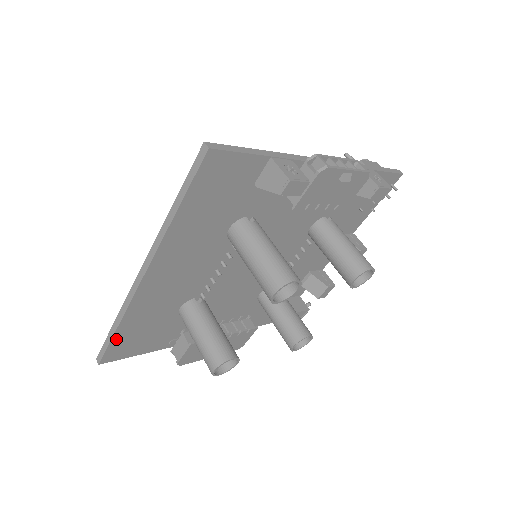
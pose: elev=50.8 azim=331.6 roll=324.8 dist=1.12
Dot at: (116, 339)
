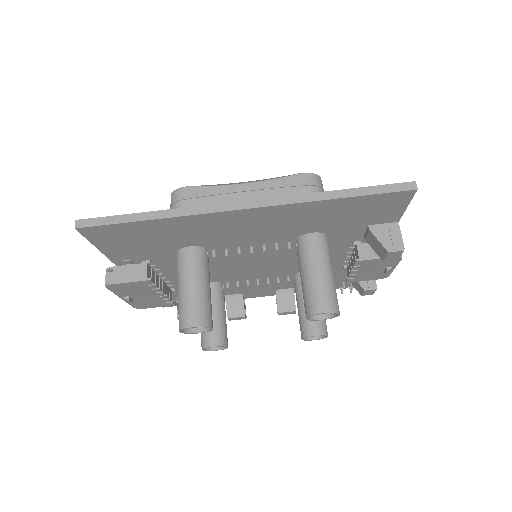
Dot at: (131, 225)
